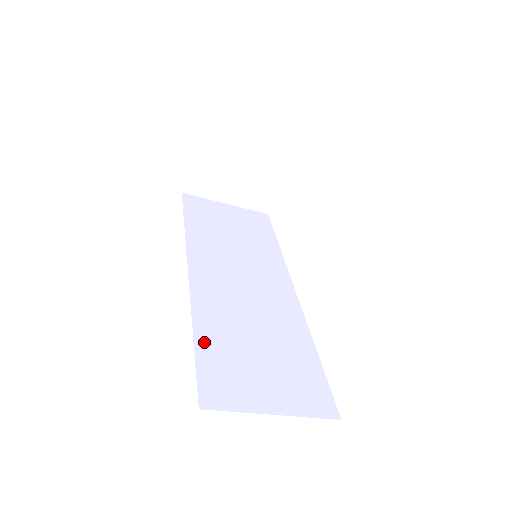
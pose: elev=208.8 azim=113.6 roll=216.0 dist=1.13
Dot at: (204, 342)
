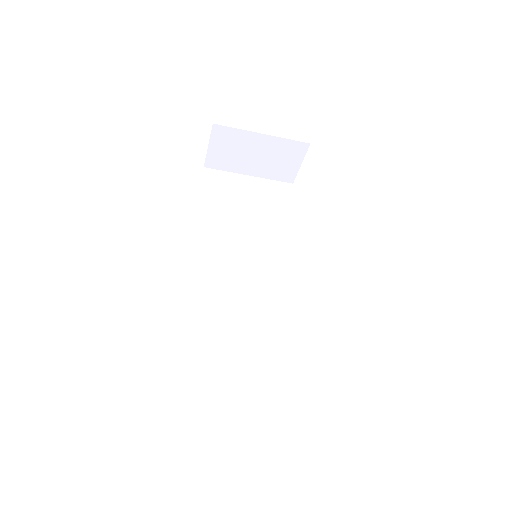
Dot at: (196, 346)
